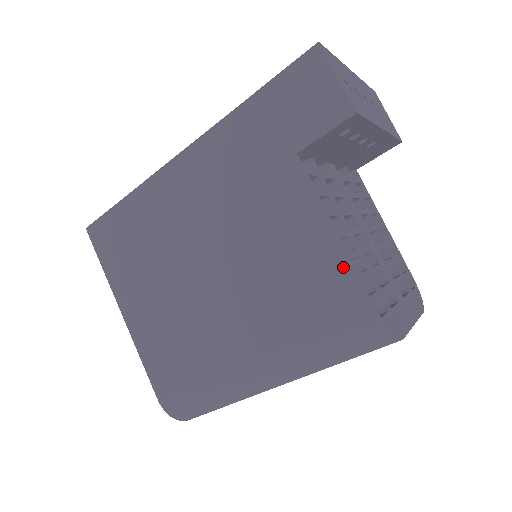
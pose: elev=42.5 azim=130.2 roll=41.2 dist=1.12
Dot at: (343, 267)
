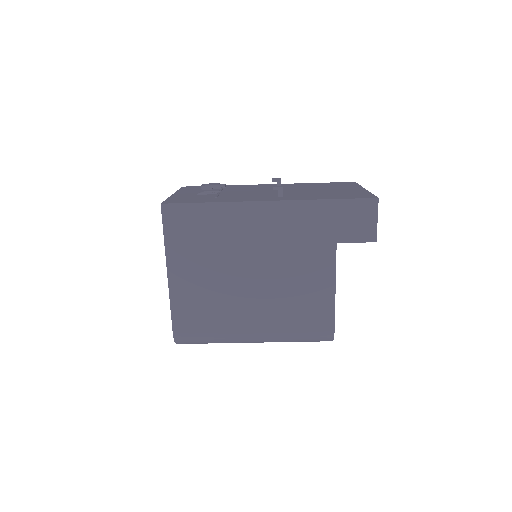
Dot at: (331, 306)
